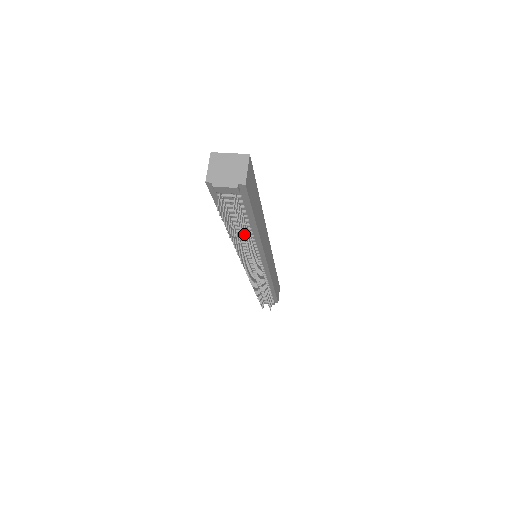
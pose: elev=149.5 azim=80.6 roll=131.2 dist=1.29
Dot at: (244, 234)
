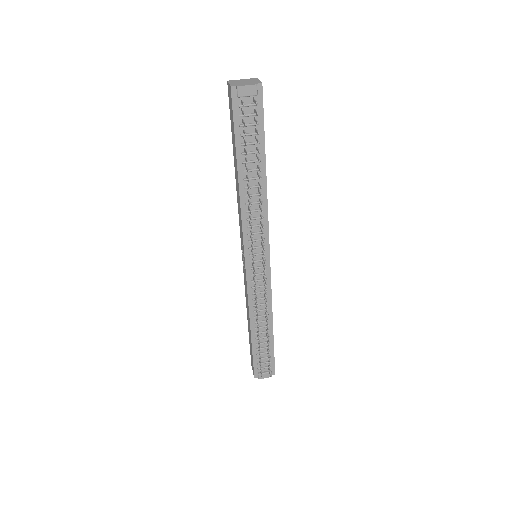
Dot at: (259, 160)
